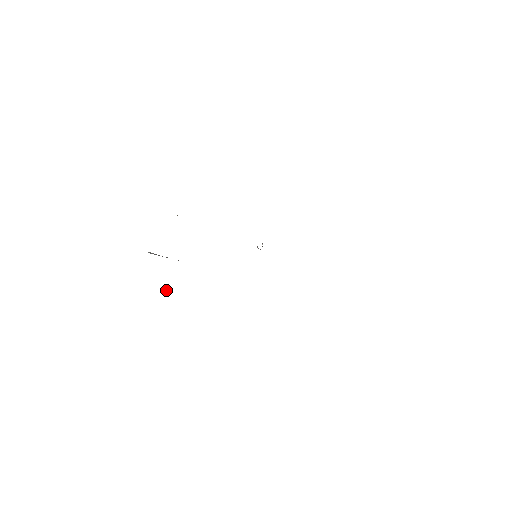
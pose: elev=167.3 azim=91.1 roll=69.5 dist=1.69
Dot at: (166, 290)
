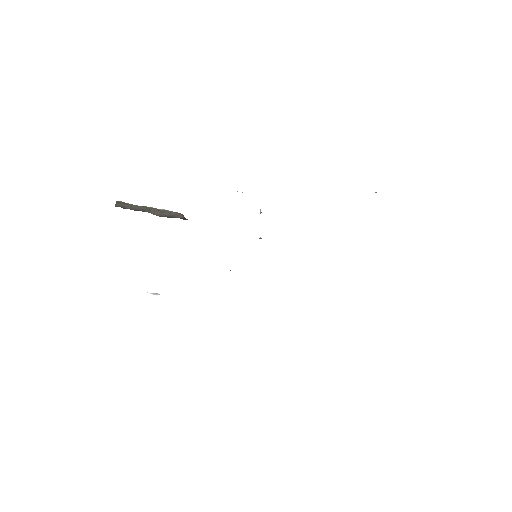
Dot at: (154, 293)
